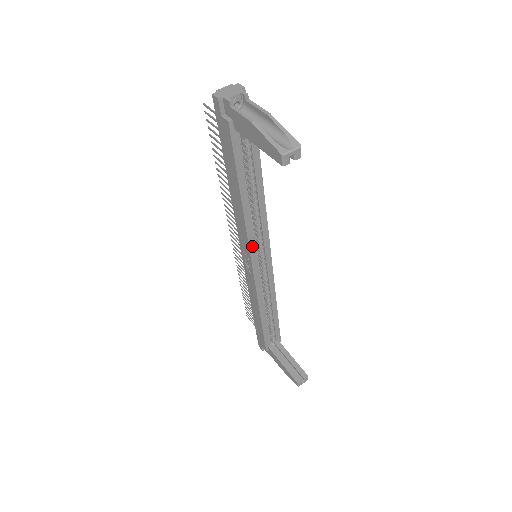
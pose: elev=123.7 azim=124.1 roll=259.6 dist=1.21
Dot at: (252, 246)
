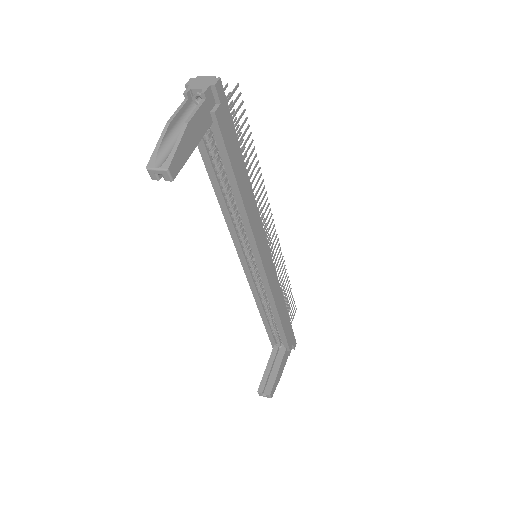
Dot at: (237, 243)
